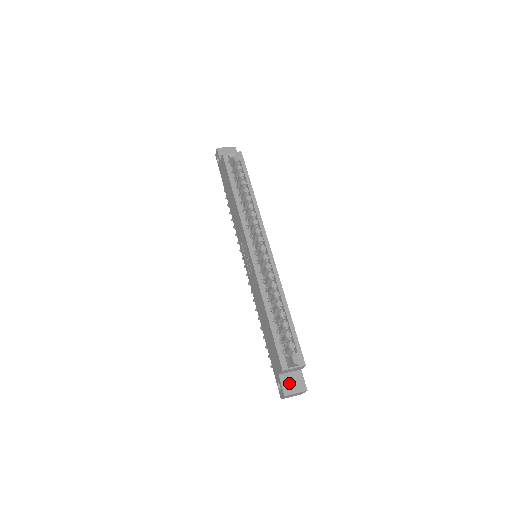
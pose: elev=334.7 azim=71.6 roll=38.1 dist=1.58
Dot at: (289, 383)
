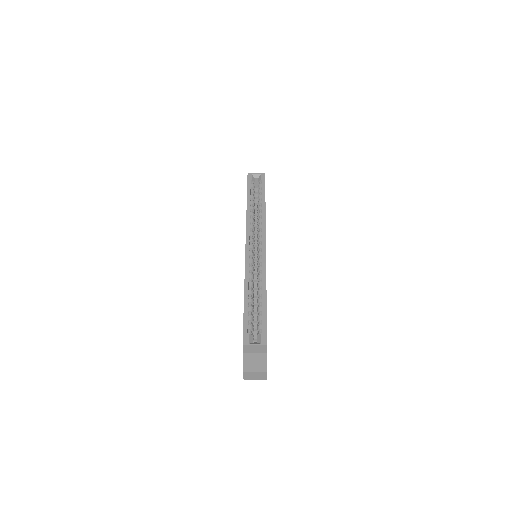
Dot at: (251, 362)
